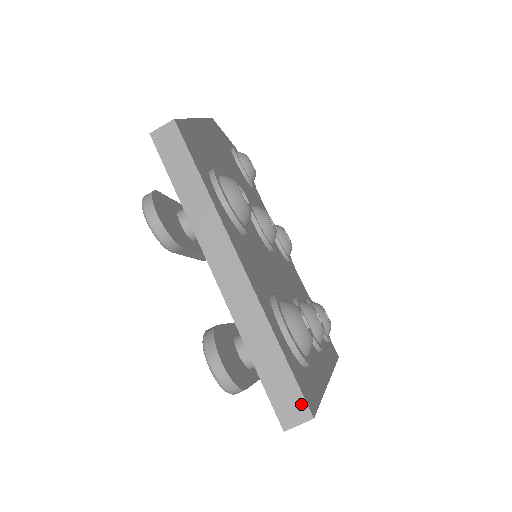
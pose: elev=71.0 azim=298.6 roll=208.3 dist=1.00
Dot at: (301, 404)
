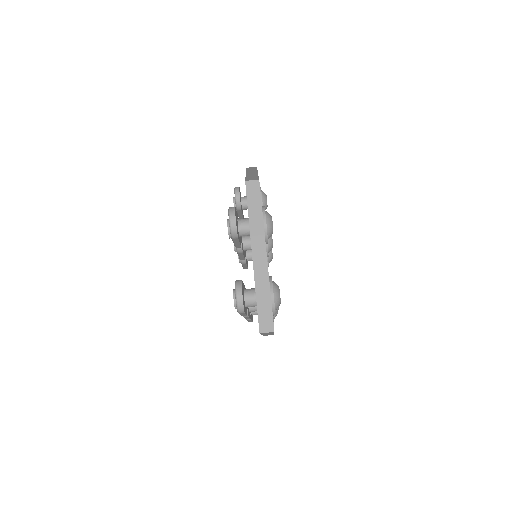
Dot at: (271, 324)
